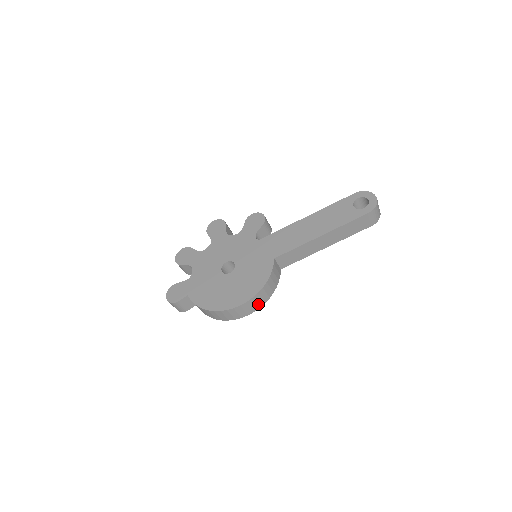
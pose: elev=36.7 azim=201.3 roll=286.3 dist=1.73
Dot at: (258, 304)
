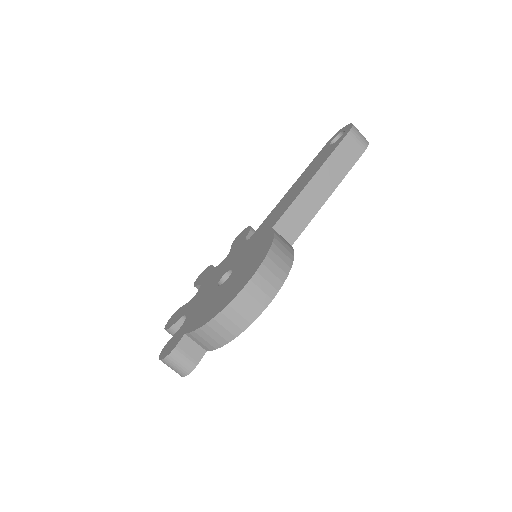
Dot at: (277, 276)
